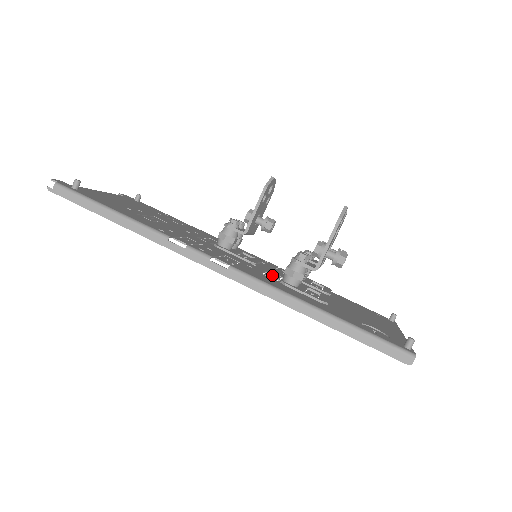
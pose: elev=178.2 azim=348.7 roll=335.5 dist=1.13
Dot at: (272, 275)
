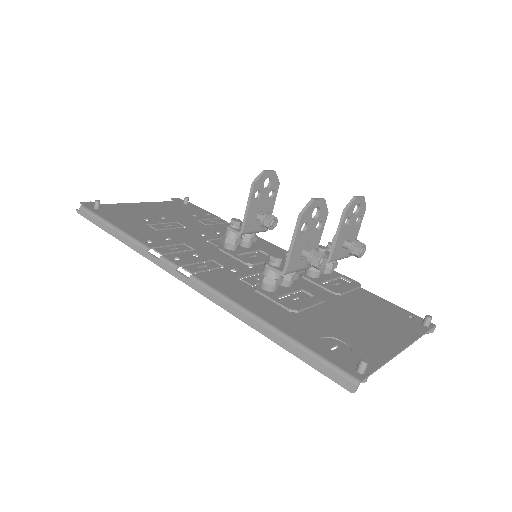
Dot at: occluded
